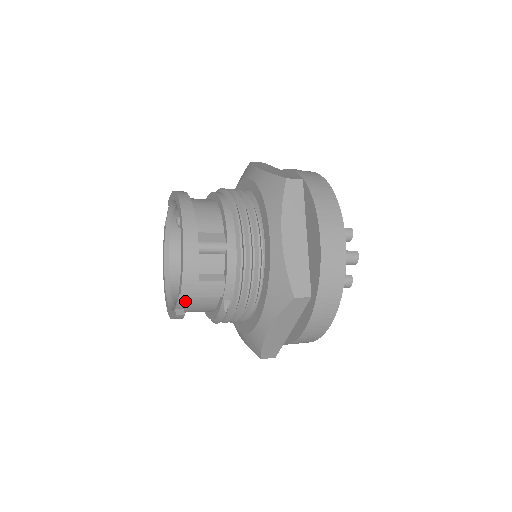
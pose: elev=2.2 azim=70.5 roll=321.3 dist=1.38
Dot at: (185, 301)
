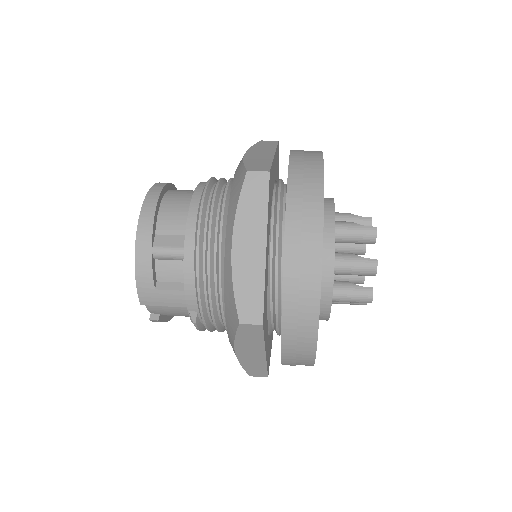
Dot at: (154, 307)
